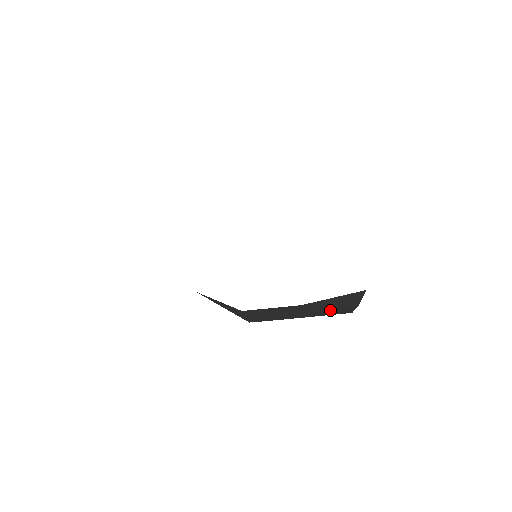
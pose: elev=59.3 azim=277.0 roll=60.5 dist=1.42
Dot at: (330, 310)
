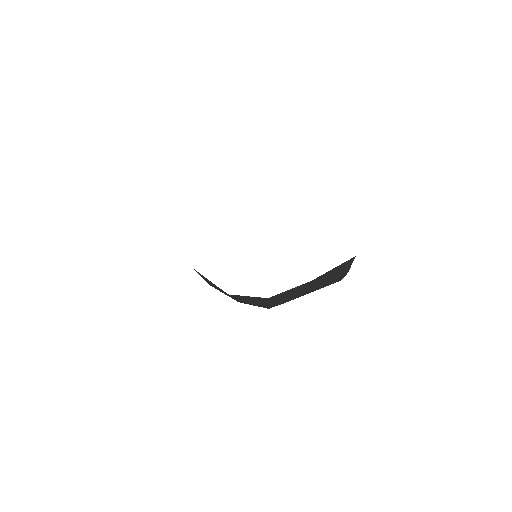
Dot at: (329, 281)
